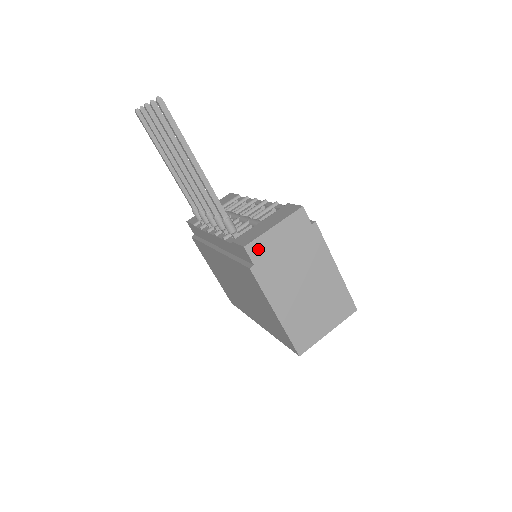
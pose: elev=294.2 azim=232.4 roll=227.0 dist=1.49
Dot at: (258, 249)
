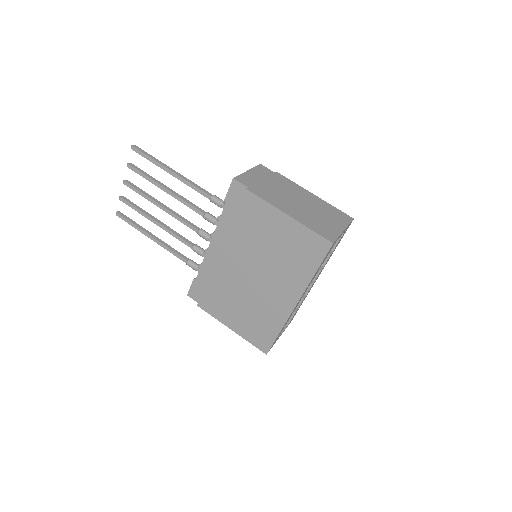
Dot at: (245, 180)
